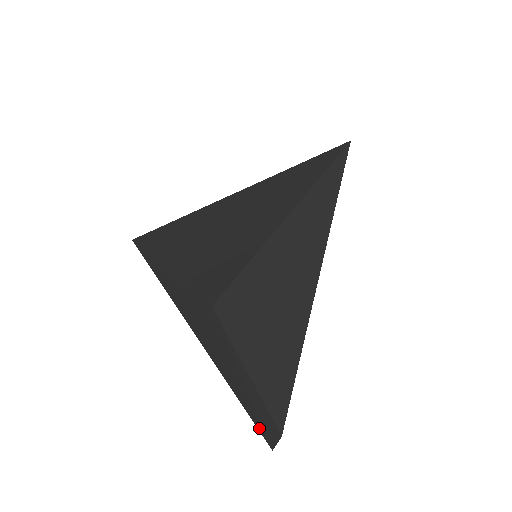
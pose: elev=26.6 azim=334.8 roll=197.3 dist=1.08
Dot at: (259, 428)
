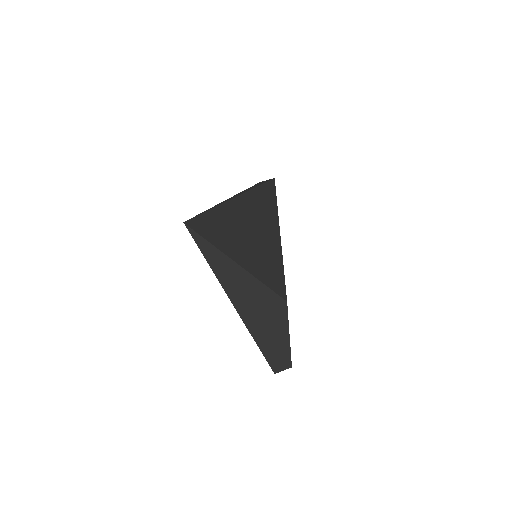
Dot at: (271, 363)
